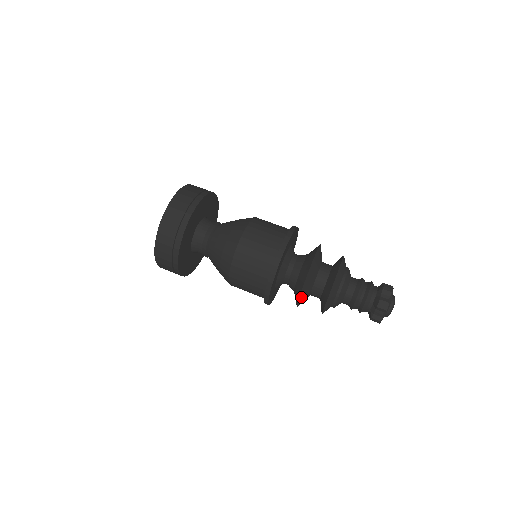
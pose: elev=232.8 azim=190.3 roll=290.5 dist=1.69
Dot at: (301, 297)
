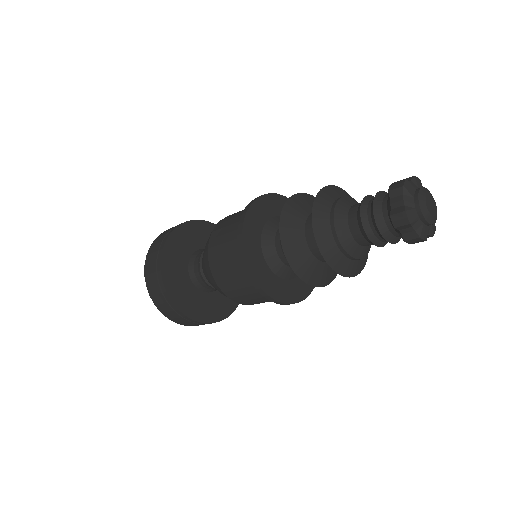
Dot at: (284, 234)
